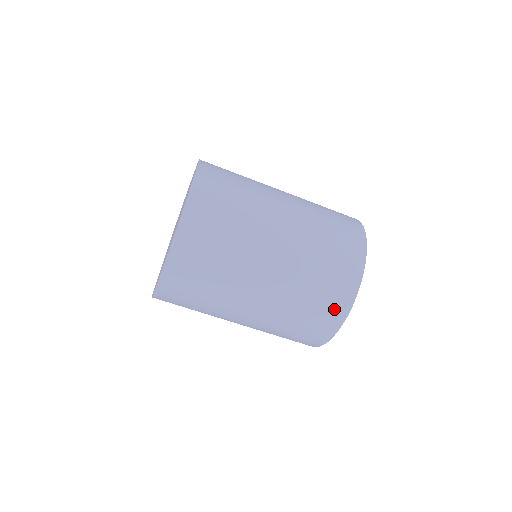
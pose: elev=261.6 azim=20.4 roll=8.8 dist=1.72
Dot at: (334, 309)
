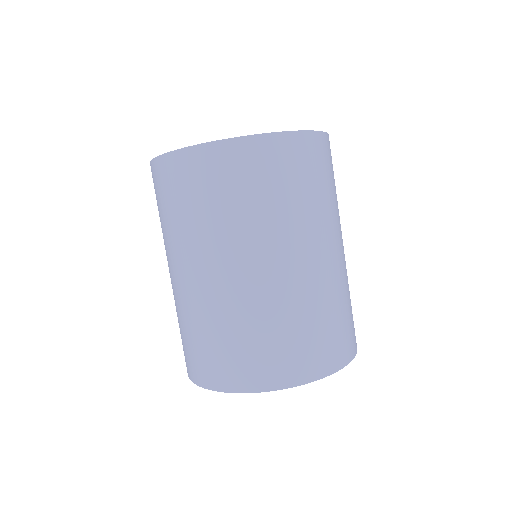
Dot at: (262, 371)
